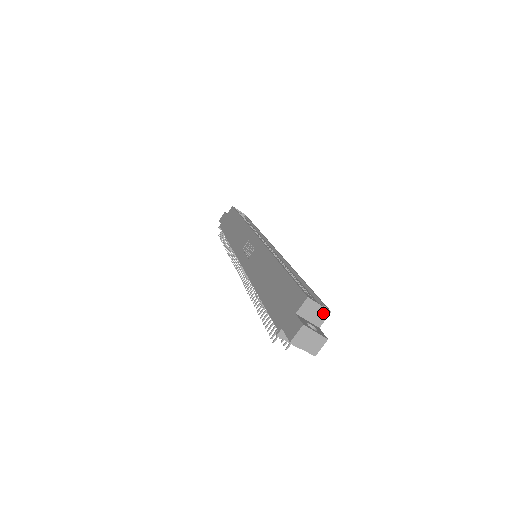
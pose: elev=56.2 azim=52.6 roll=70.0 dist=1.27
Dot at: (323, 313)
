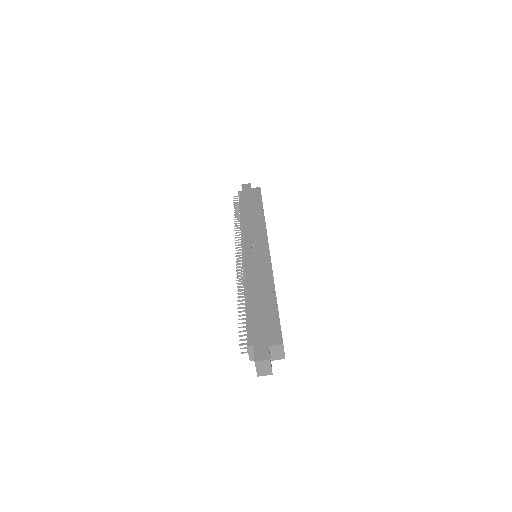
Dot at: (281, 356)
